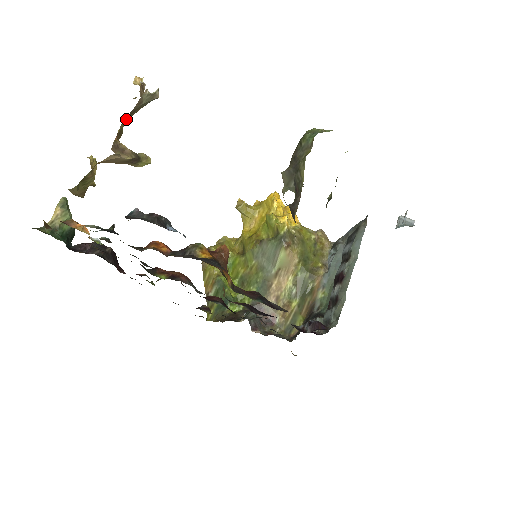
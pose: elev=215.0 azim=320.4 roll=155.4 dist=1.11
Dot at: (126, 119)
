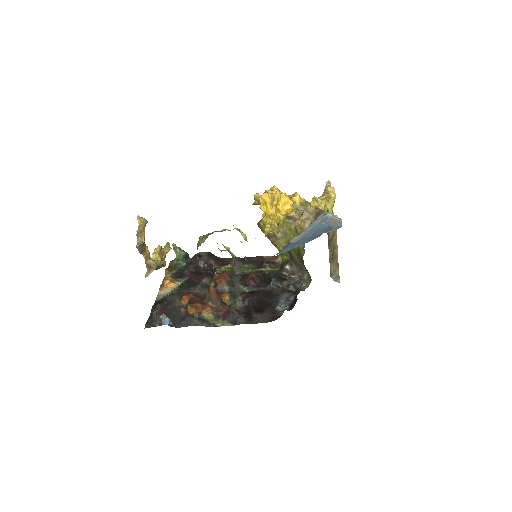
Dot at: (143, 253)
